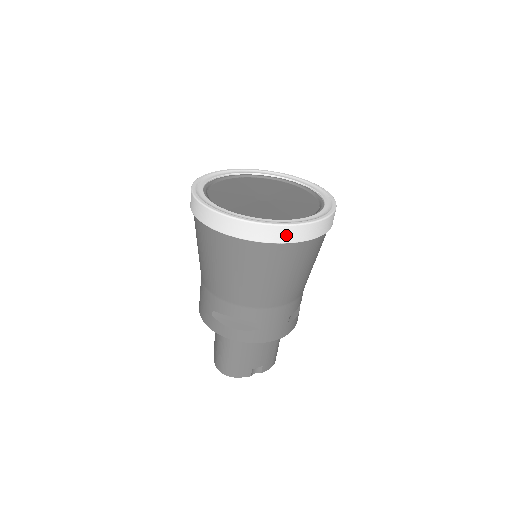
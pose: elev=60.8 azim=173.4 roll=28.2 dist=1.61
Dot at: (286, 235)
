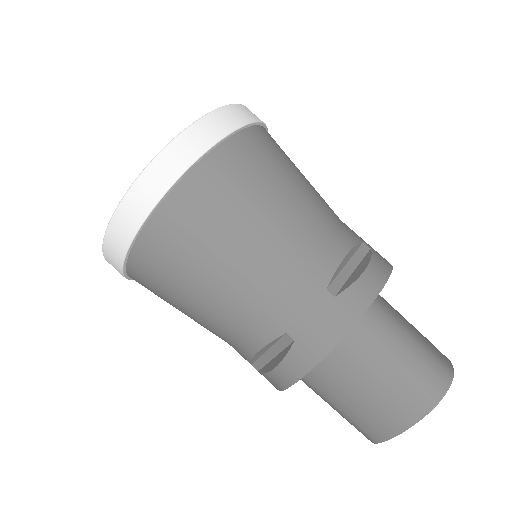
Dot at: (254, 115)
